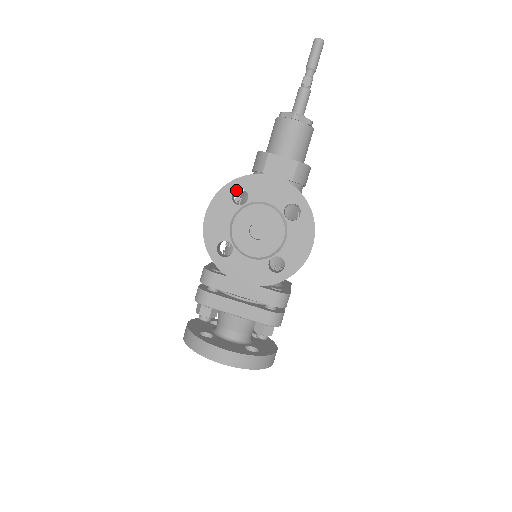
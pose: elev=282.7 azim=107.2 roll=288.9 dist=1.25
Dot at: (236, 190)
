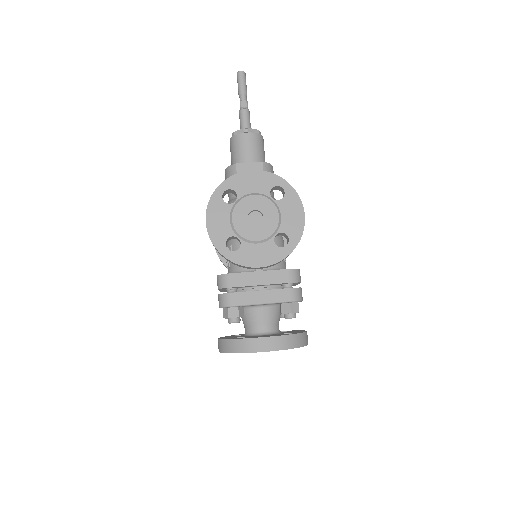
Dot at: (223, 195)
